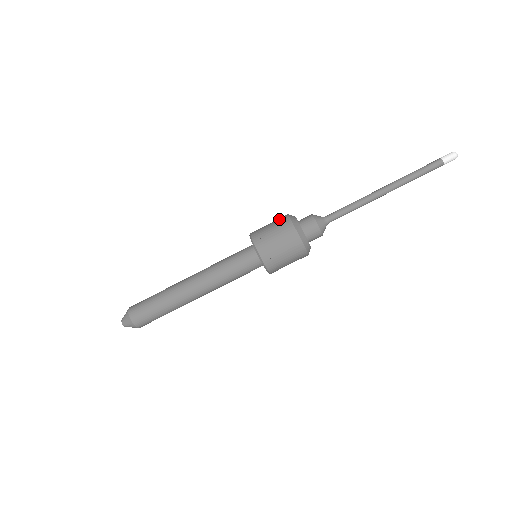
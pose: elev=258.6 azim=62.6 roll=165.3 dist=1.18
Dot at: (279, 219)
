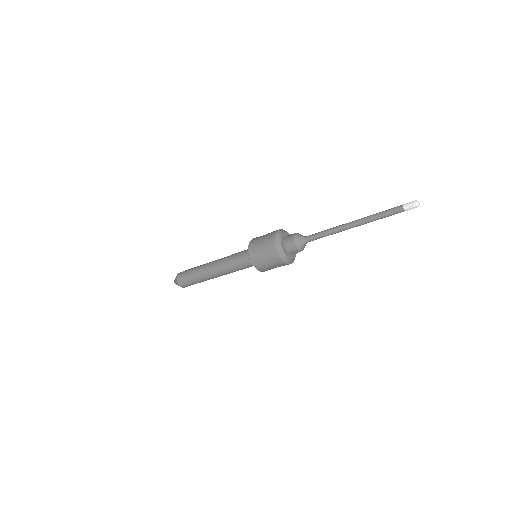
Dot at: (270, 234)
